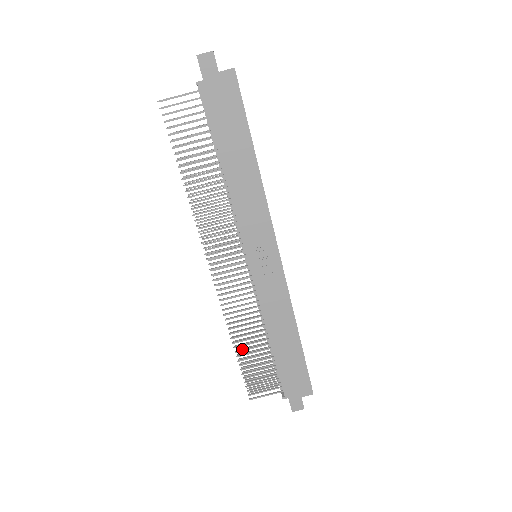
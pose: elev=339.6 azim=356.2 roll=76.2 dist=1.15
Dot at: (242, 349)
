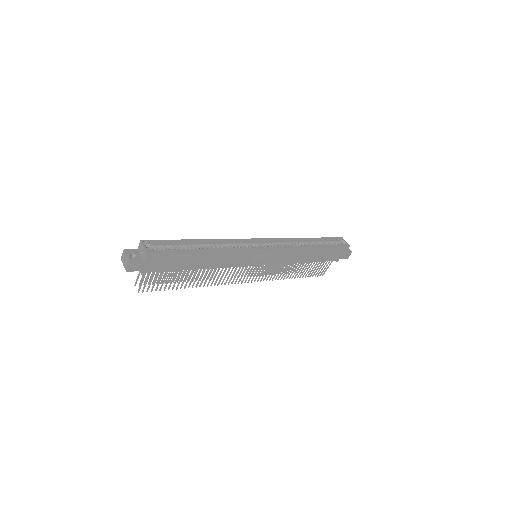
Dot at: (296, 274)
